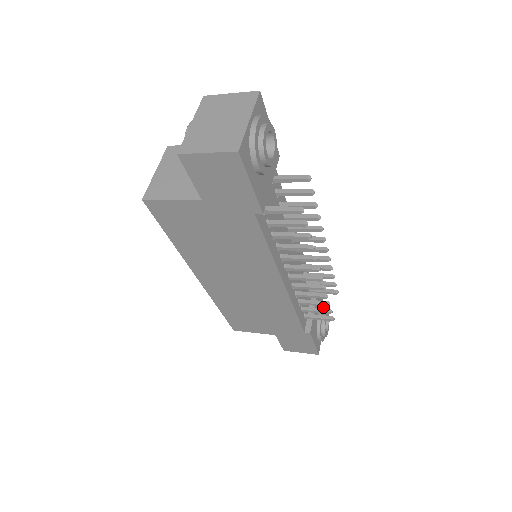
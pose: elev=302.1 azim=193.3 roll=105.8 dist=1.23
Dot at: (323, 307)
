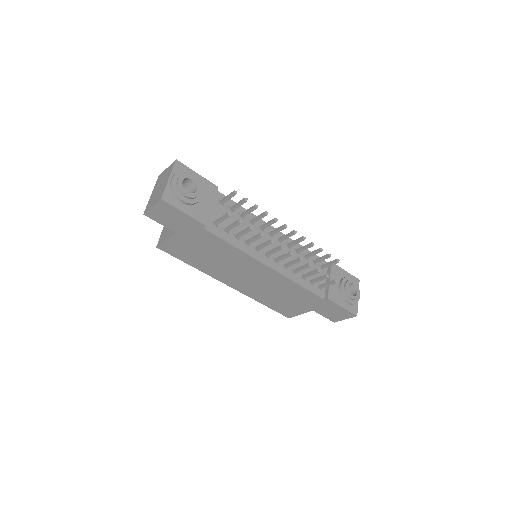
Dot at: (344, 277)
